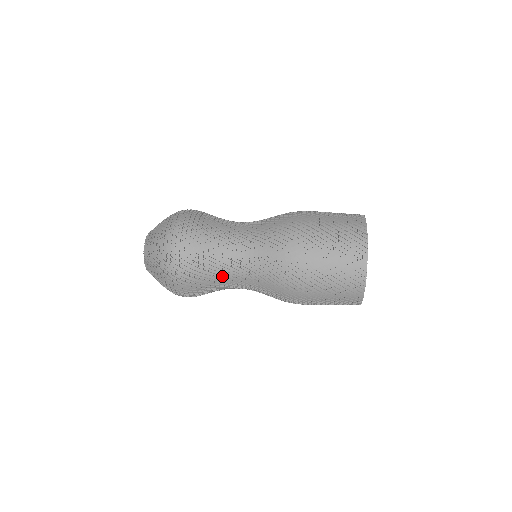
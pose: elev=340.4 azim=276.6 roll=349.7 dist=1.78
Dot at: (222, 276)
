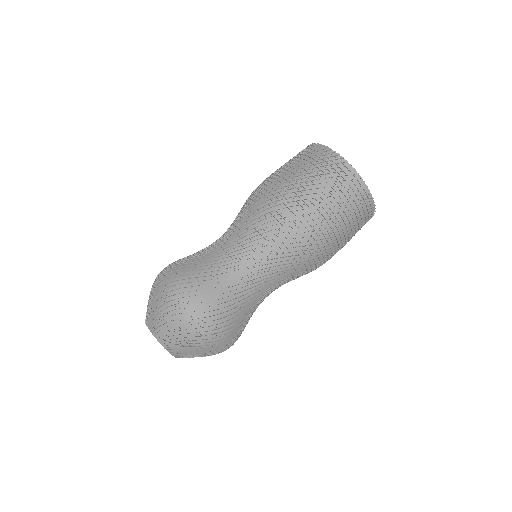
Dot at: occluded
